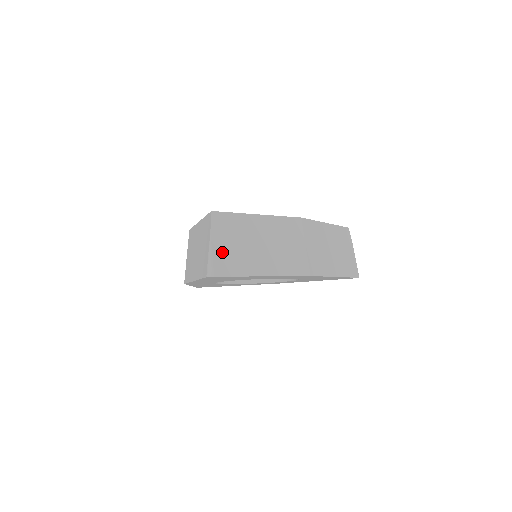
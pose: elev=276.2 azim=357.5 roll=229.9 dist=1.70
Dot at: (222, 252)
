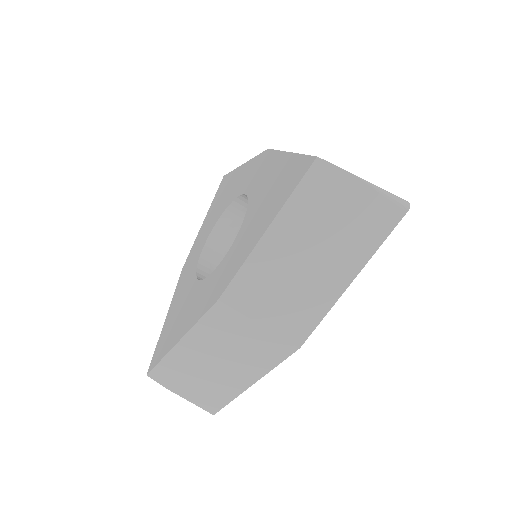
Dot at: (196, 395)
